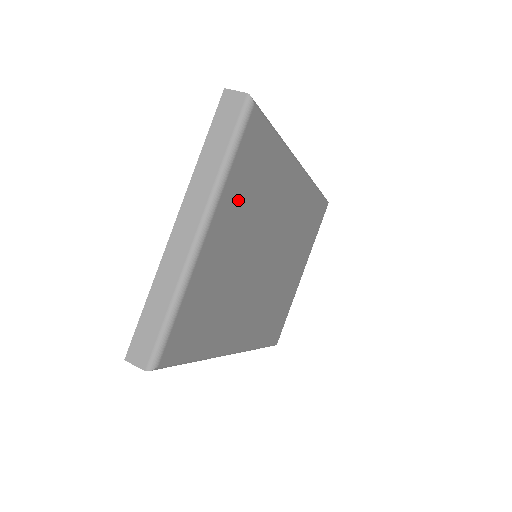
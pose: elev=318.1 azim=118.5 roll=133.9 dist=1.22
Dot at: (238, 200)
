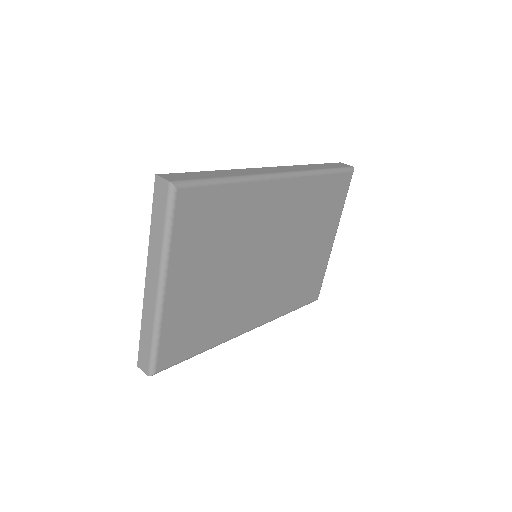
Dot at: (194, 250)
